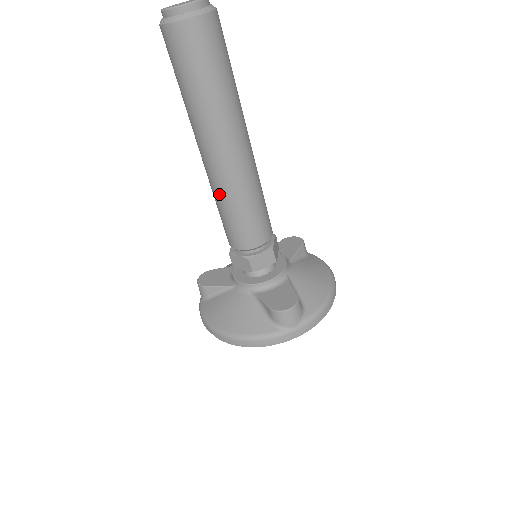
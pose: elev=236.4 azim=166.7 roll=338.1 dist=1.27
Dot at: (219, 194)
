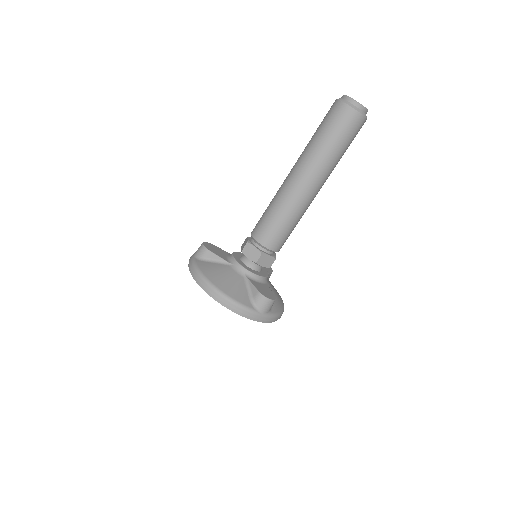
Dot at: (283, 203)
